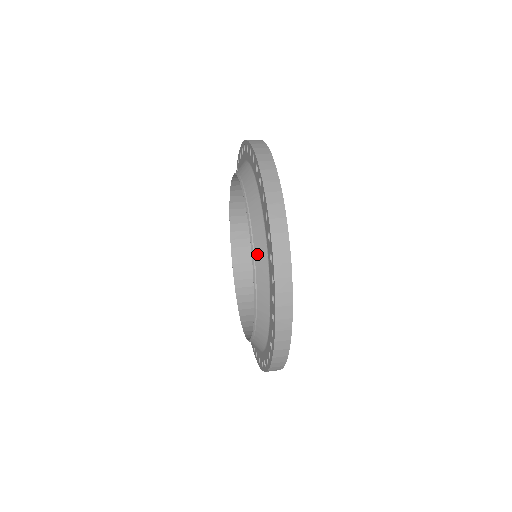
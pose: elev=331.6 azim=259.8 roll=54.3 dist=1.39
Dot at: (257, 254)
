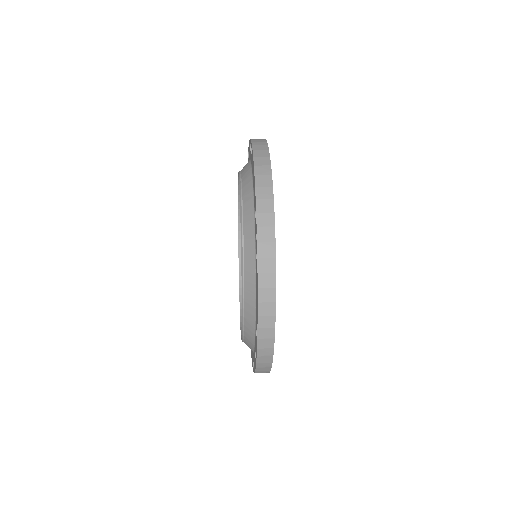
Dot at: (247, 301)
